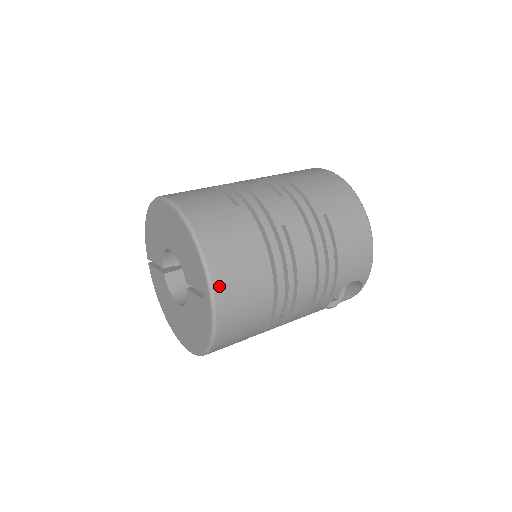
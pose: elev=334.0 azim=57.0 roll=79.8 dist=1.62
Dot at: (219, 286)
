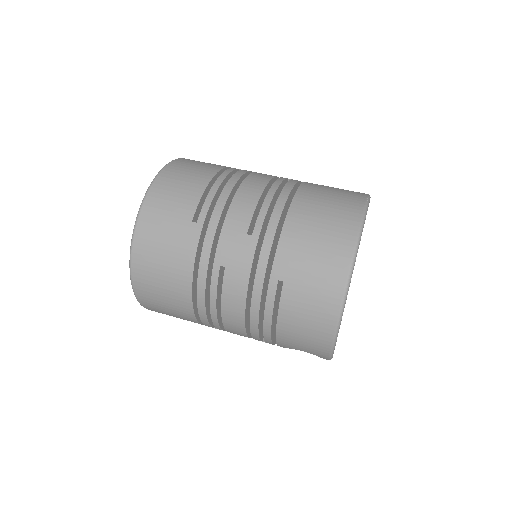
Dot at: (138, 282)
